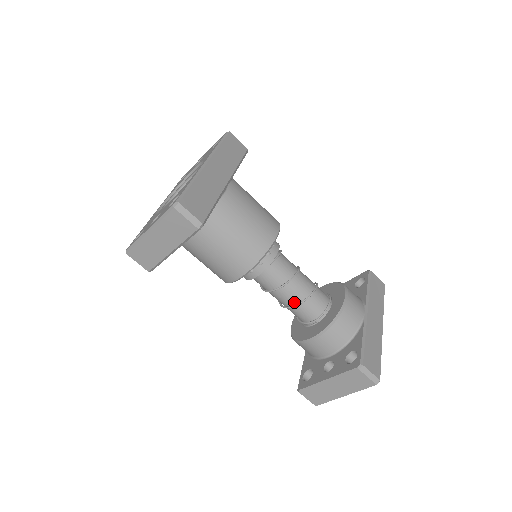
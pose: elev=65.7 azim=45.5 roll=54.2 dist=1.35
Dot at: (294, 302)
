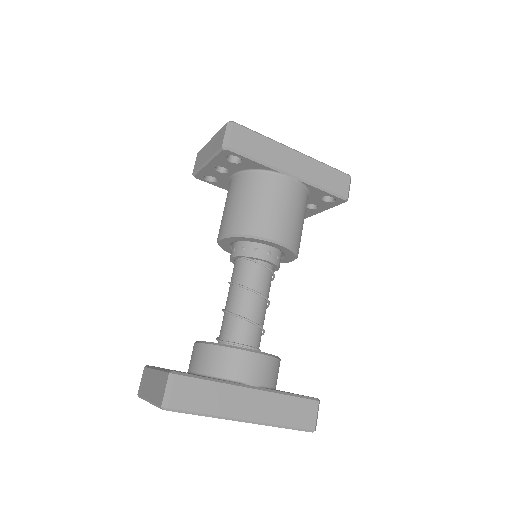
Dot at: (229, 308)
